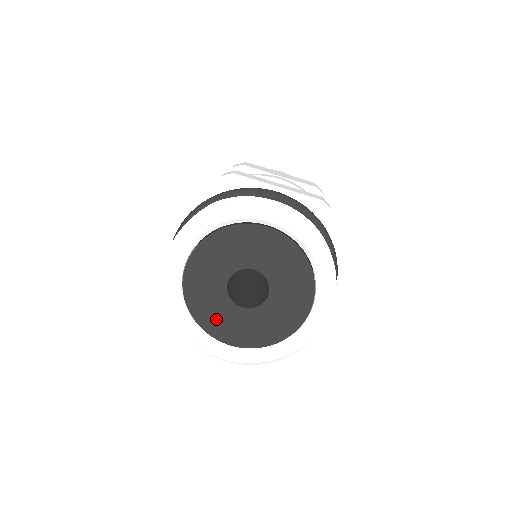
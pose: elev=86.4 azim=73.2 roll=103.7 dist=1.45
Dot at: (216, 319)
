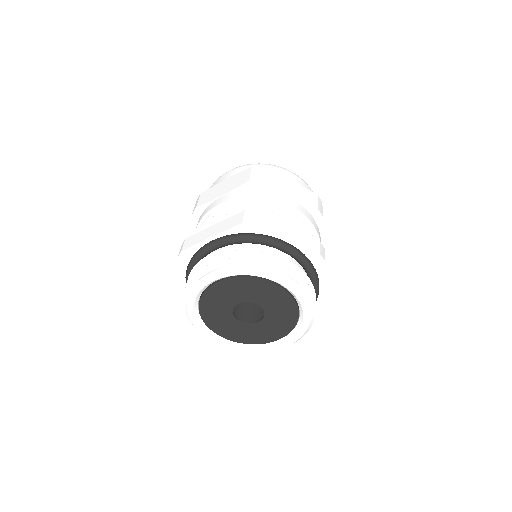
Dot at: (252, 336)
